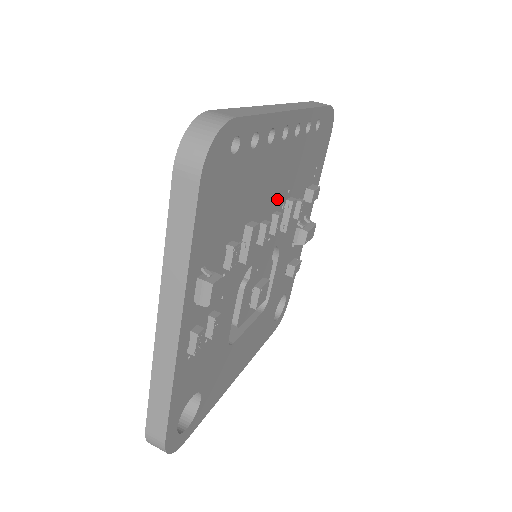
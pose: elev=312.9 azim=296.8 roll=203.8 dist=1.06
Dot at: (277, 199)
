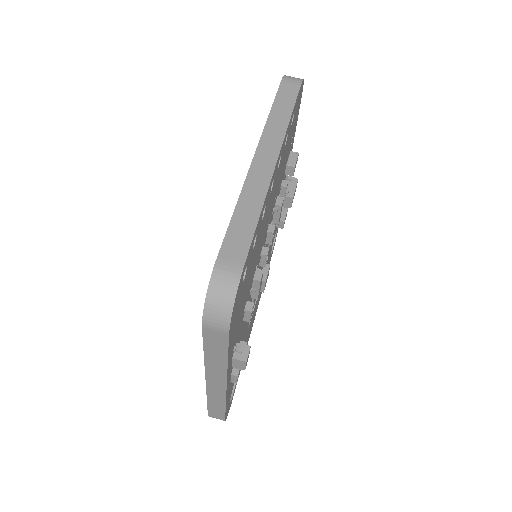
Dot at: (269, 219)
